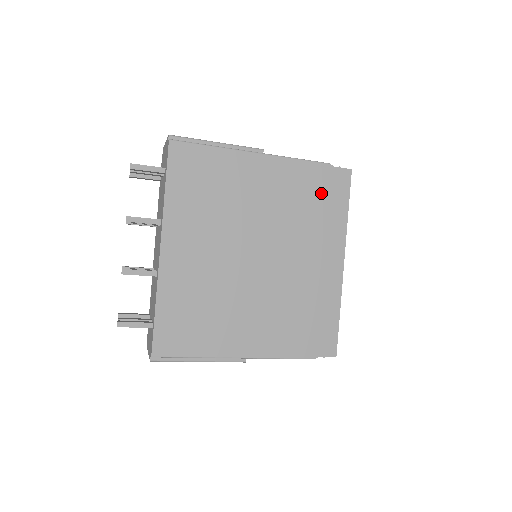
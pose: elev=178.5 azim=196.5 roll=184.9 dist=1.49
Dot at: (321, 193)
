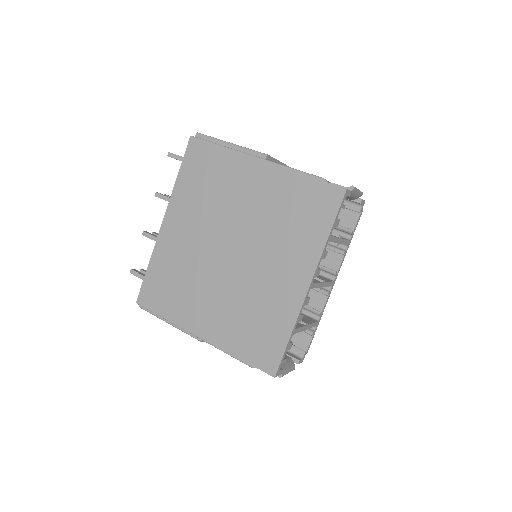
Dot at: (305, 207)
